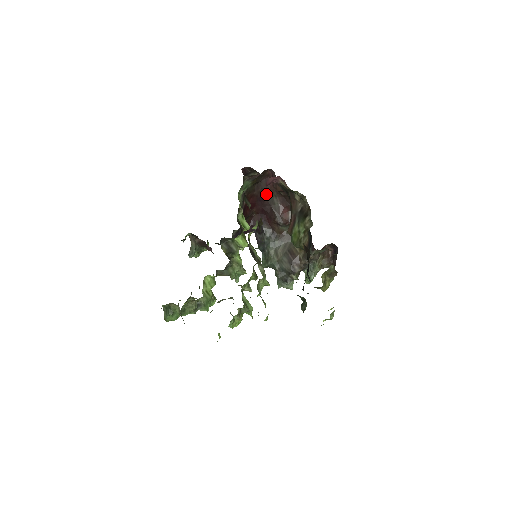
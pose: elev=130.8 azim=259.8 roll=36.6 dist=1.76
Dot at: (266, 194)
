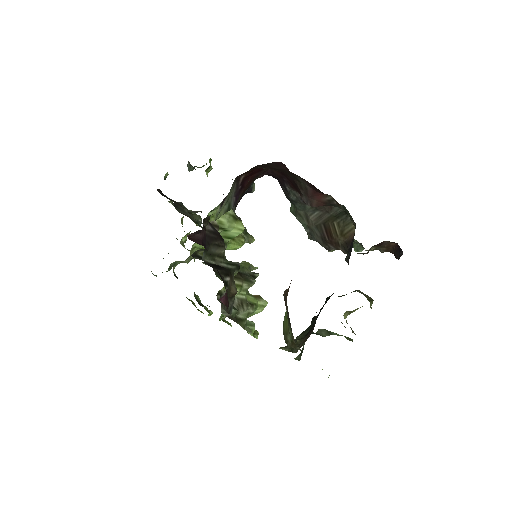
Dot at: (282, 170)
